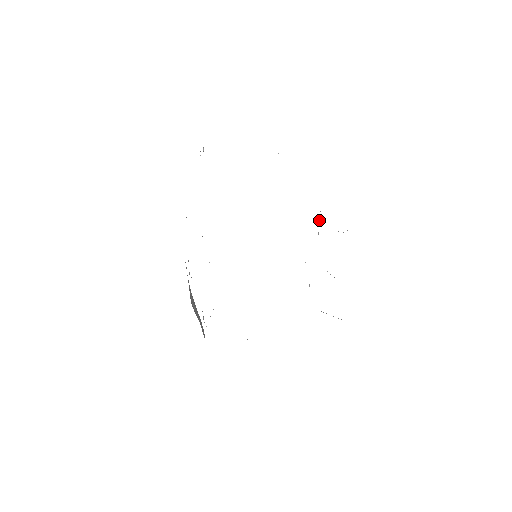
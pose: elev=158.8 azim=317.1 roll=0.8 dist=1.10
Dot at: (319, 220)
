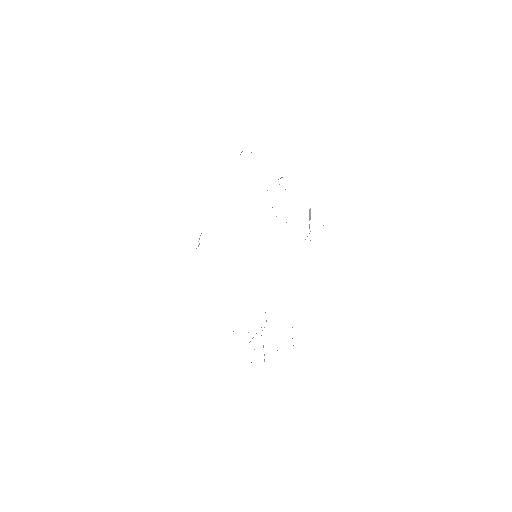
Dot at: occluded
